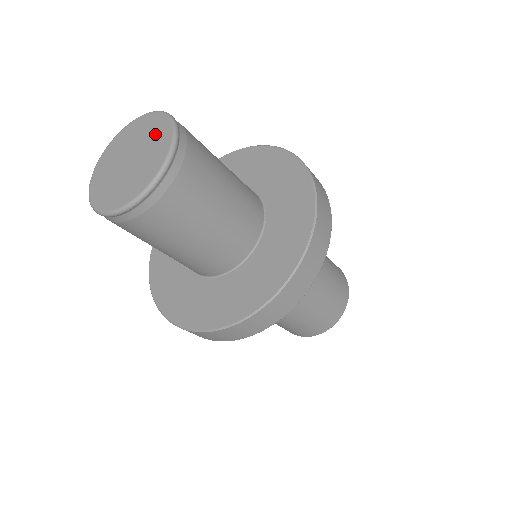
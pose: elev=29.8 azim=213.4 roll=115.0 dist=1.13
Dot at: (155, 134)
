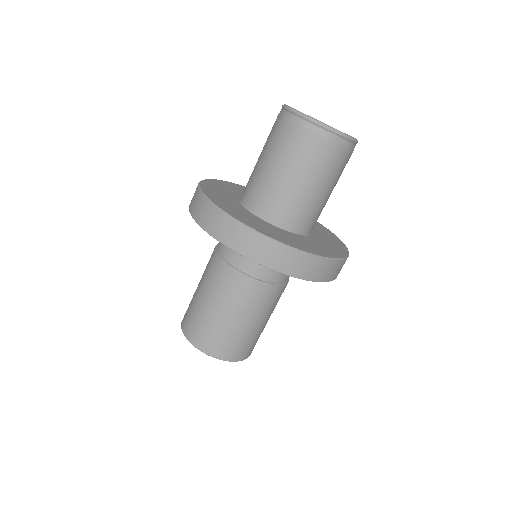
Dot at: occluded
